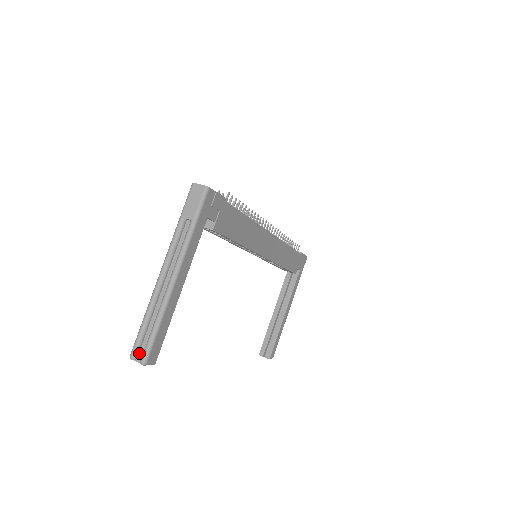
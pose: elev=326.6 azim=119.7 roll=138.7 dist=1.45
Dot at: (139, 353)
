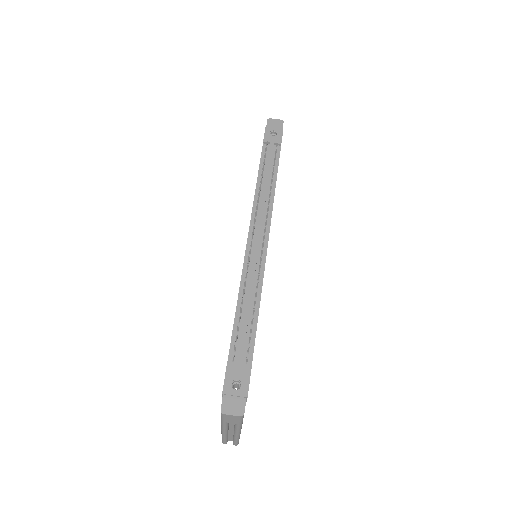
Dot at: (228, 440)
